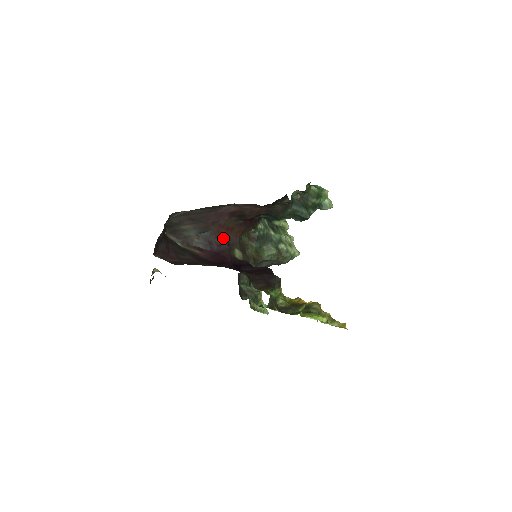
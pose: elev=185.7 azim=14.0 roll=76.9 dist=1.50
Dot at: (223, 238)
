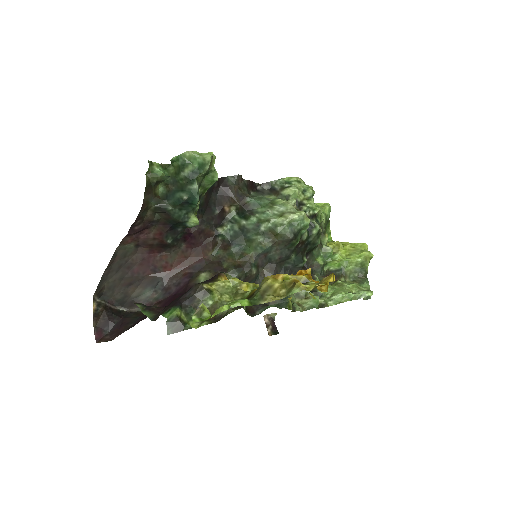
Dot at: (183, 274)
